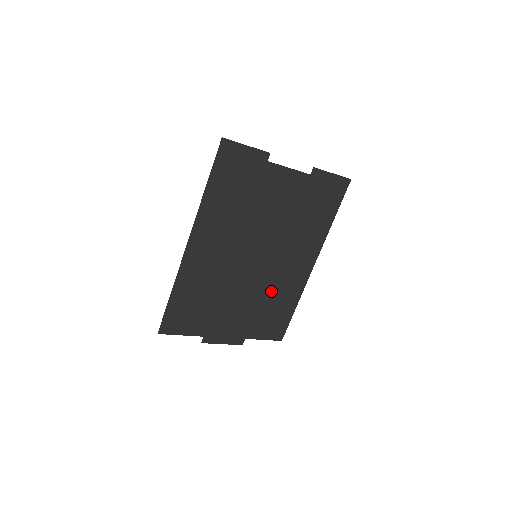
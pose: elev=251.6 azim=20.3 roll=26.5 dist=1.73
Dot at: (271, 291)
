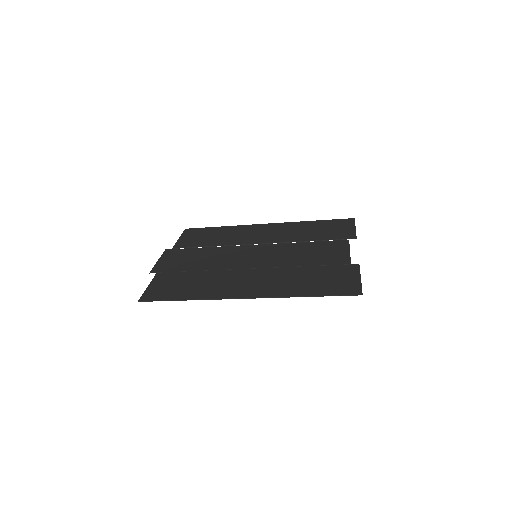
Dot at: (228, 242)
